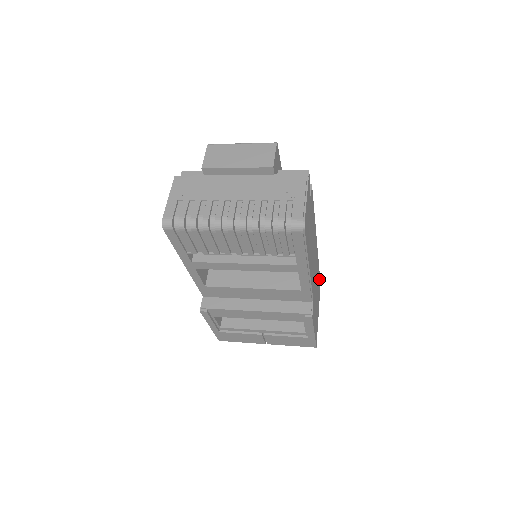
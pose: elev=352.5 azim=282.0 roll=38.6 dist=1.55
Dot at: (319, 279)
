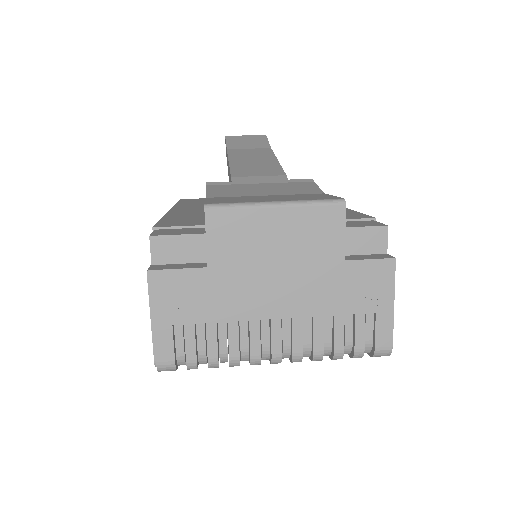
Dot at: occluded
